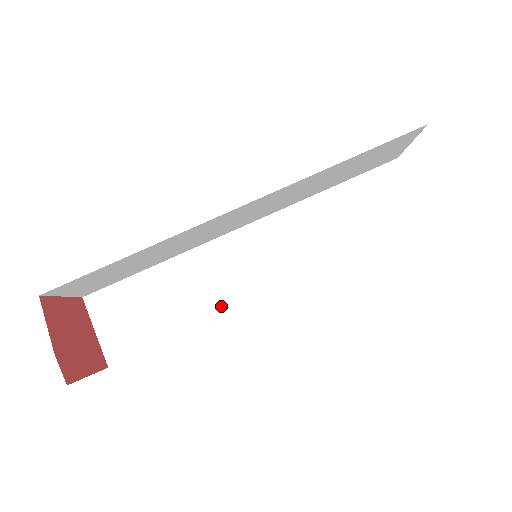
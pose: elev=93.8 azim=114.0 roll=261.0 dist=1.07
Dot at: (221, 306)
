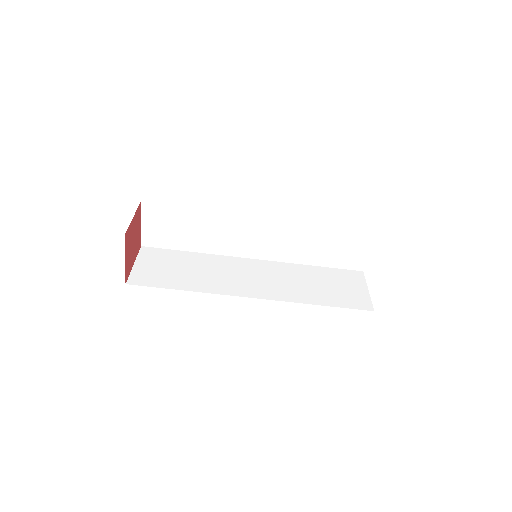
Dot at: (222, 250)
